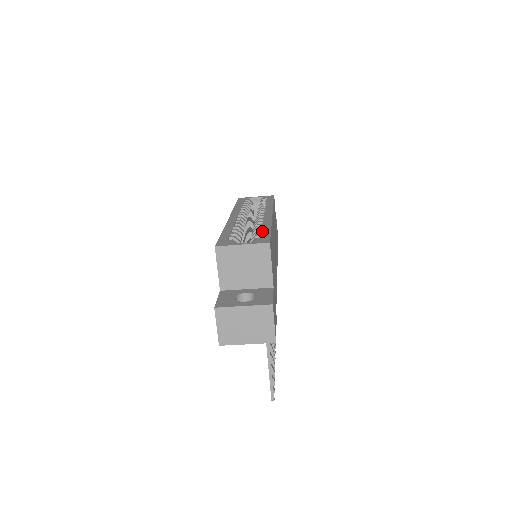
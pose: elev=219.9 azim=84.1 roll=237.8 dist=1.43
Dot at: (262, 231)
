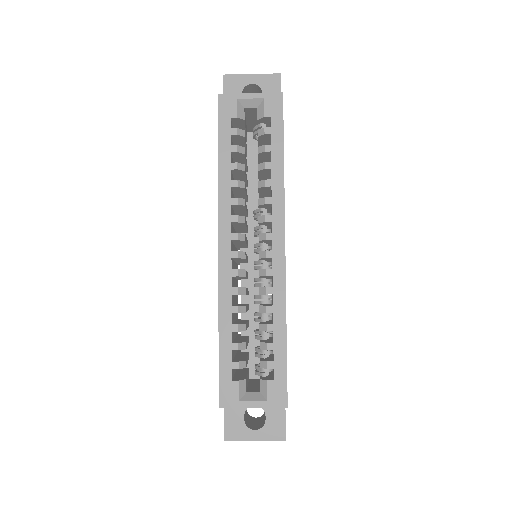
Dot at: (275, 350)
